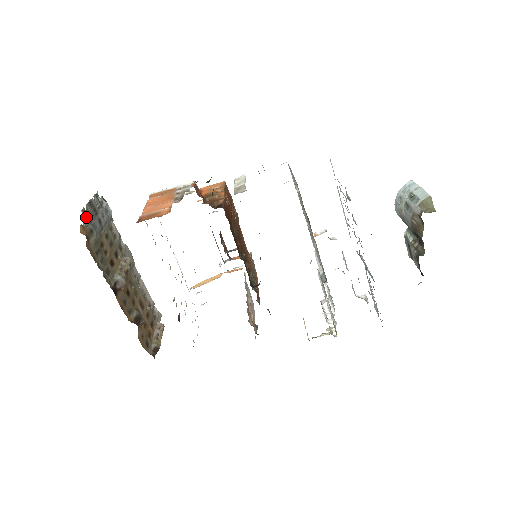
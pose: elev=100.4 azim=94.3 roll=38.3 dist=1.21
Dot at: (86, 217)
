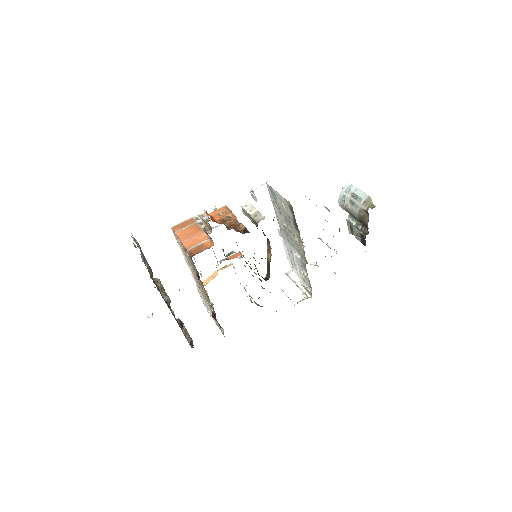
Dot at: (145, 260)
